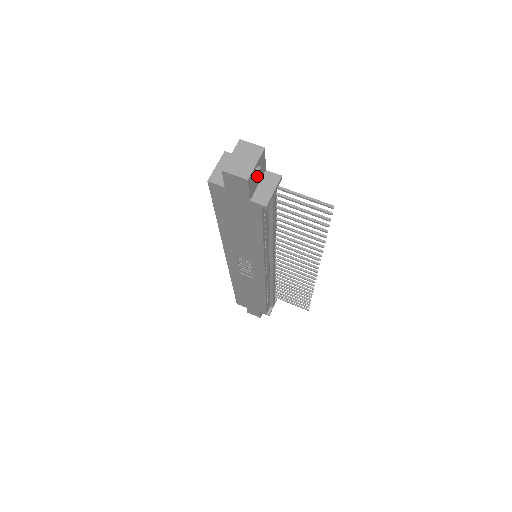
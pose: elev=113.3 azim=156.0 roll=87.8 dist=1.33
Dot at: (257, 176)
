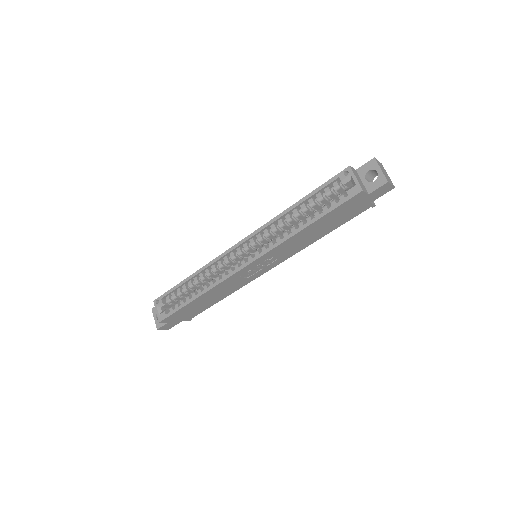
Dot at: occluded
